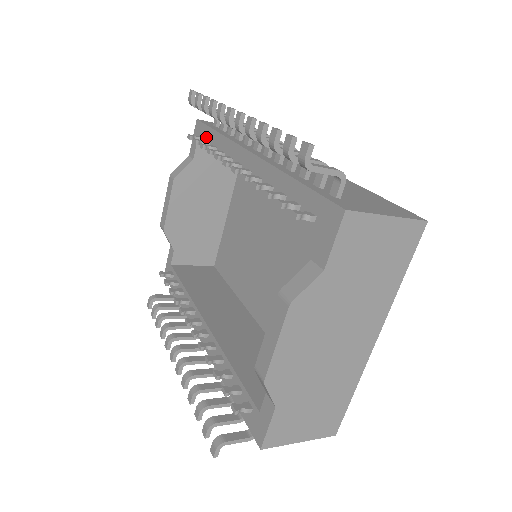
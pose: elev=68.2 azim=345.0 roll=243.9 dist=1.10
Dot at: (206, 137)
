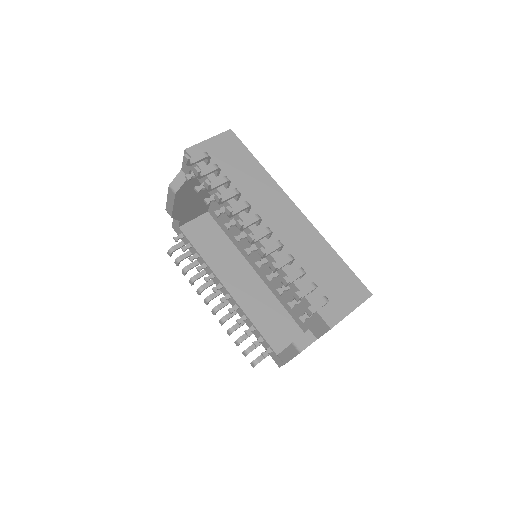
Dot at: (202, 178)
